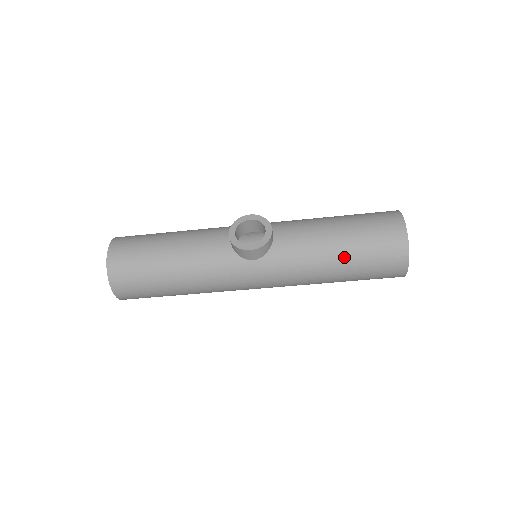
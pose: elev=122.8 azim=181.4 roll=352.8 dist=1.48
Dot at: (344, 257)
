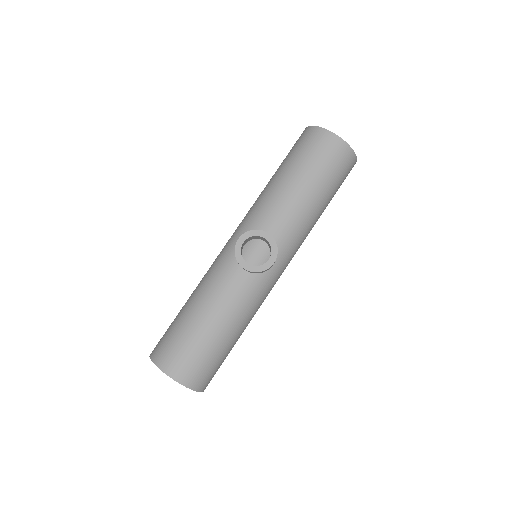
Dot at: (322, 198)
